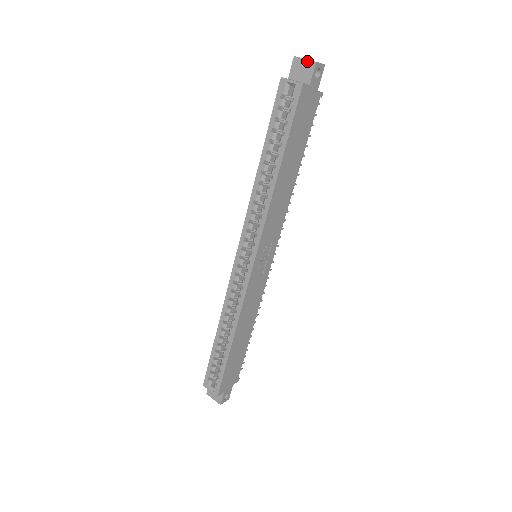
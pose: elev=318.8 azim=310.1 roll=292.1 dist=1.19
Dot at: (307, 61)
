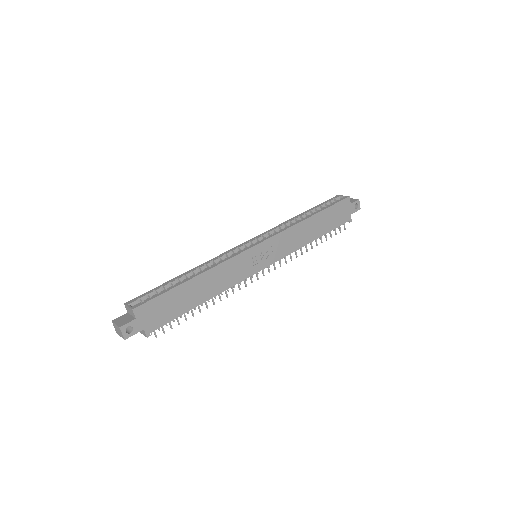
Dot at: (354, 199)
